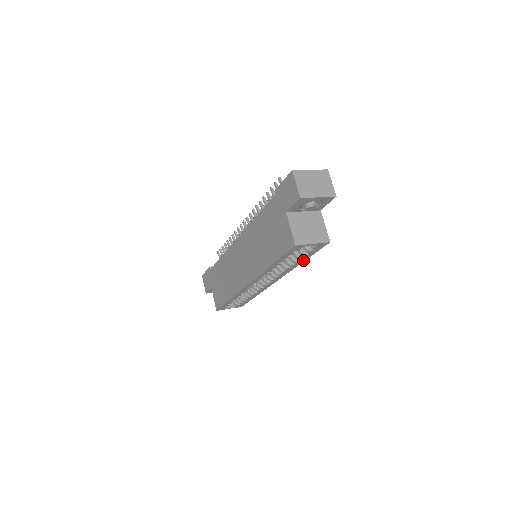
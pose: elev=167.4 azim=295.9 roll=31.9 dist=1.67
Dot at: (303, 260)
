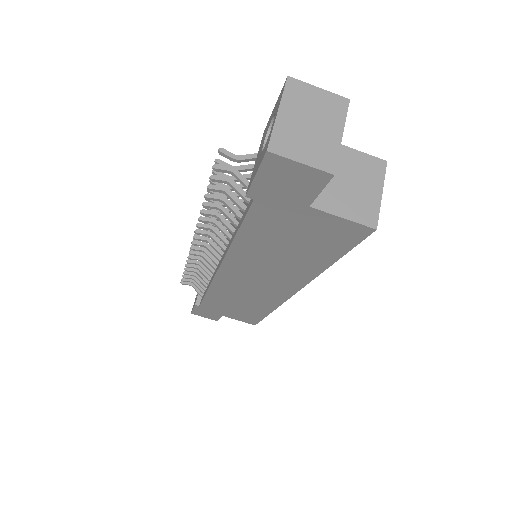
Dot at: occluded
